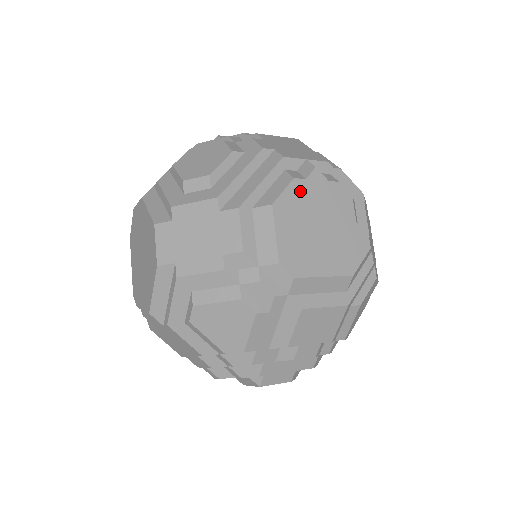
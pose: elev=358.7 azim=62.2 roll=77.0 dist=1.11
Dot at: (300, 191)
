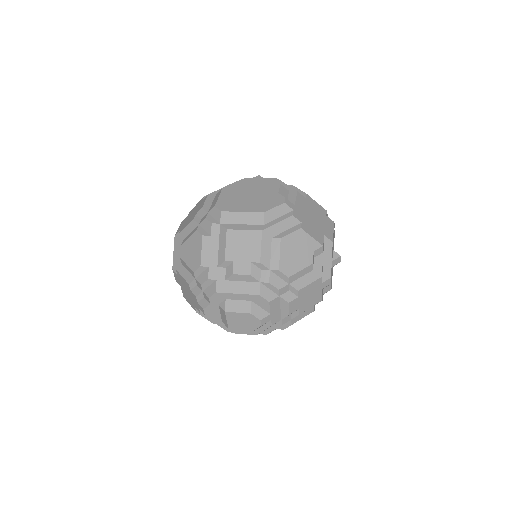
Dot at: (243, 183)
